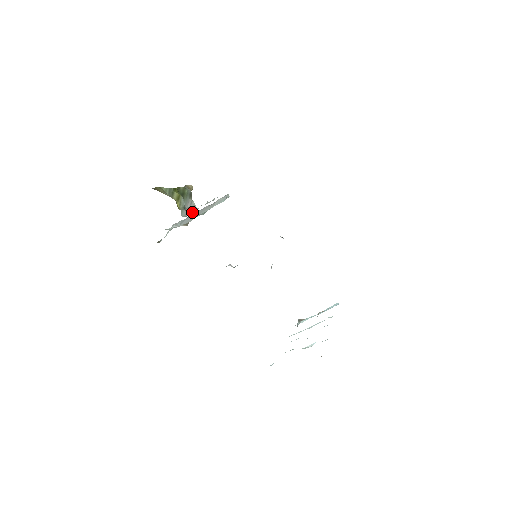
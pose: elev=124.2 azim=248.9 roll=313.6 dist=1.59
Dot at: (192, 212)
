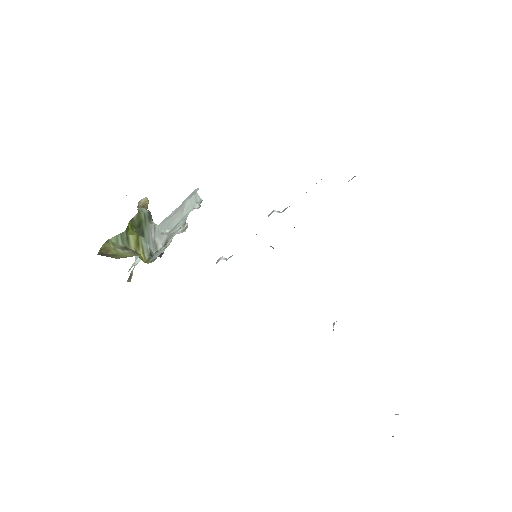
Dot at: (161, 244)
